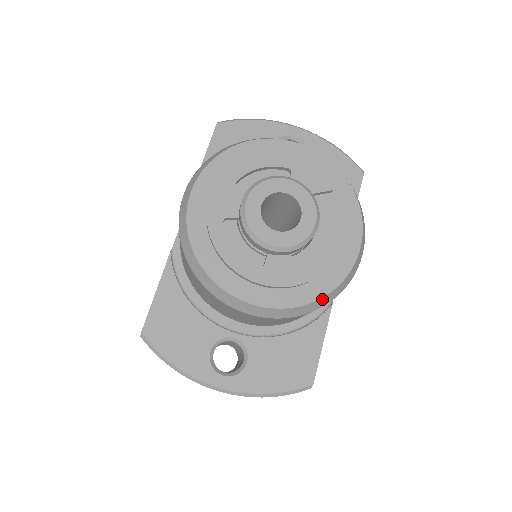
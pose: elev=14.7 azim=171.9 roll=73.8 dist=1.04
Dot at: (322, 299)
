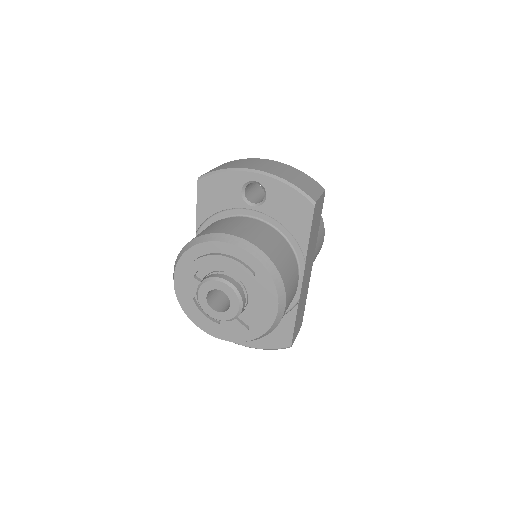
Dot at: (259, 337)
